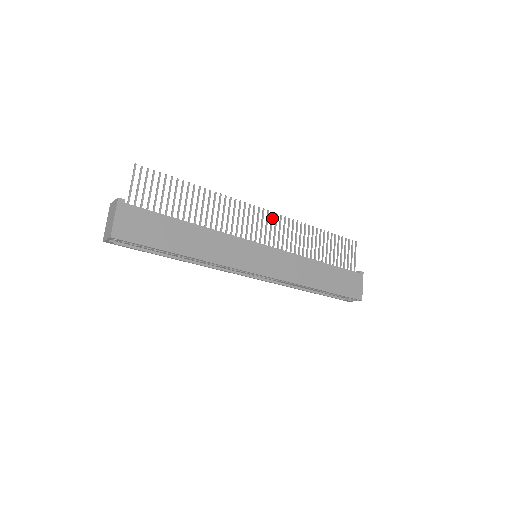
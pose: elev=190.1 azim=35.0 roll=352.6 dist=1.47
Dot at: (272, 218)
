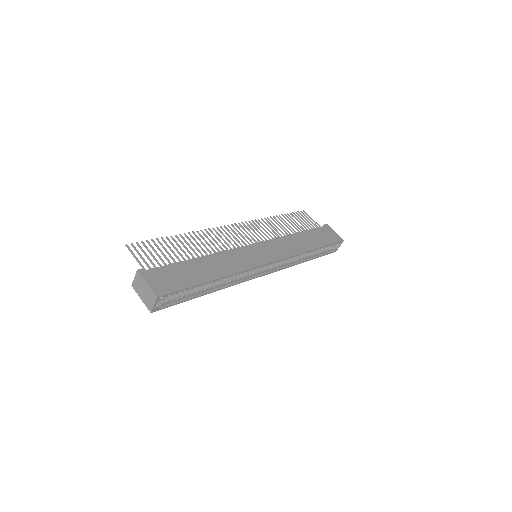
Dot at: (242, 226)
